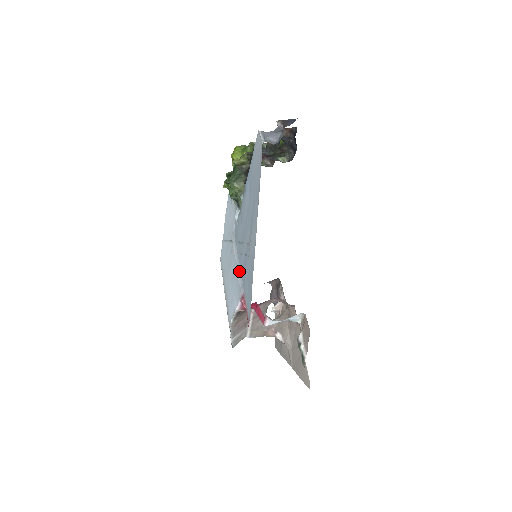
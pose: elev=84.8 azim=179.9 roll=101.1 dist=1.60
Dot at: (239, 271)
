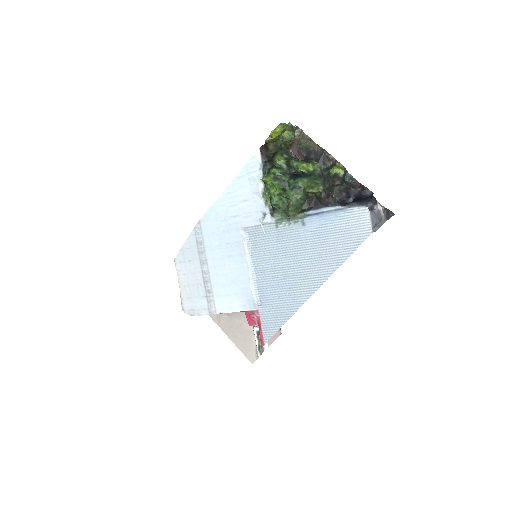
Dot at: (254, 282)
